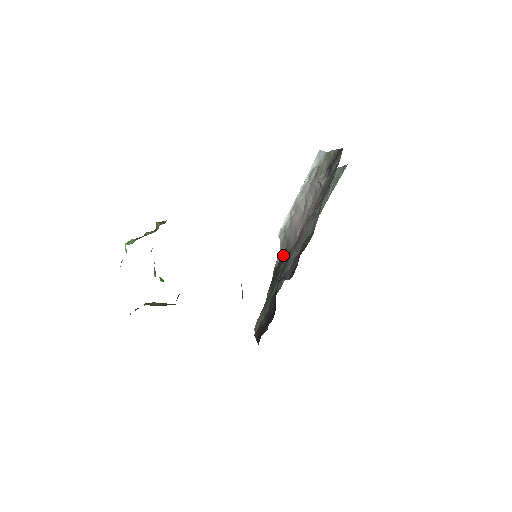
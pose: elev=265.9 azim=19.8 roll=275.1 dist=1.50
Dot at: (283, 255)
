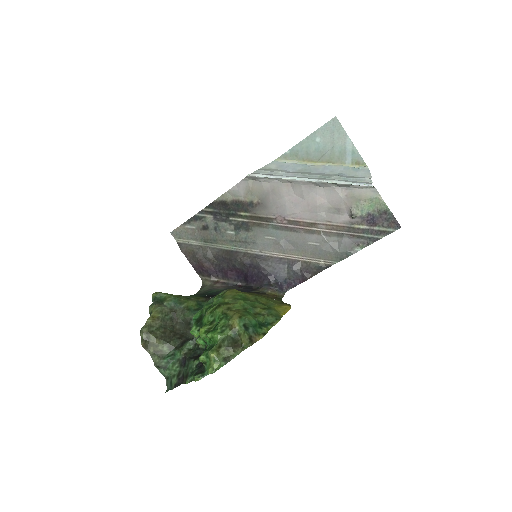
Dot at: (247, 202)
